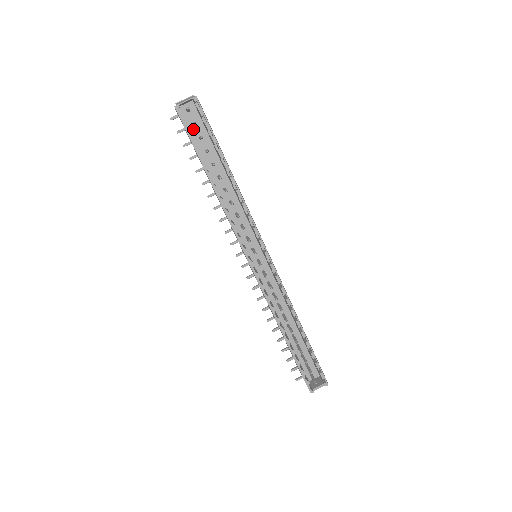
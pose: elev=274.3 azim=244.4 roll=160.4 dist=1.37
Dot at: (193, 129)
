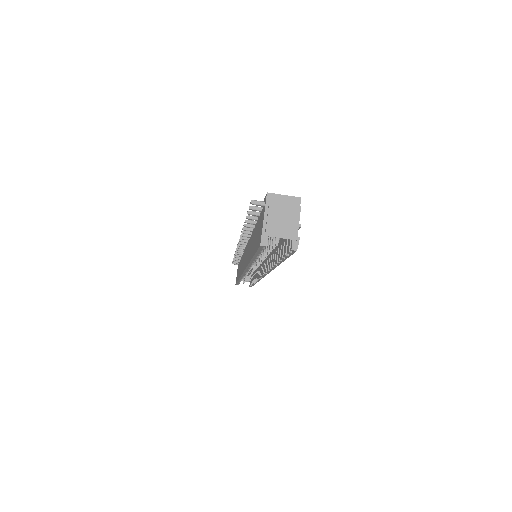
Dot at: occluded
